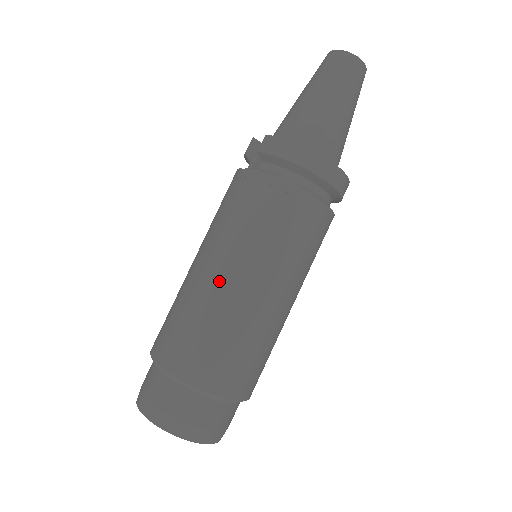
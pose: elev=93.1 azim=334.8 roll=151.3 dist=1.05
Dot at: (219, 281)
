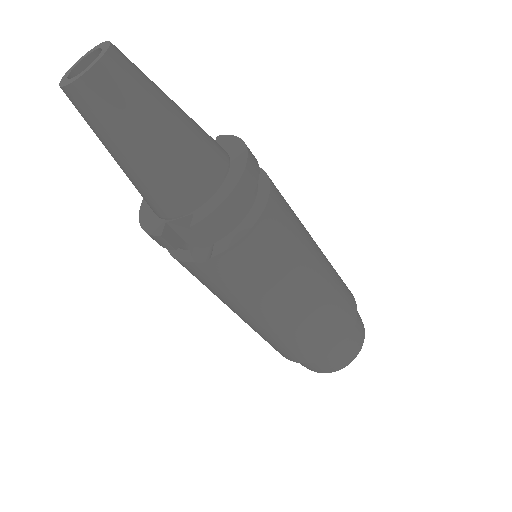
Dot at: (302, 306)
